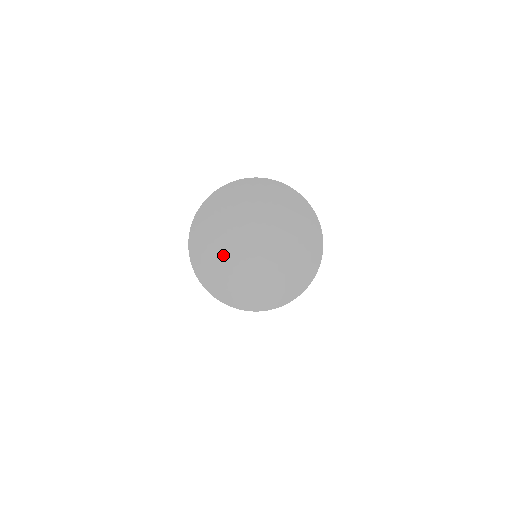
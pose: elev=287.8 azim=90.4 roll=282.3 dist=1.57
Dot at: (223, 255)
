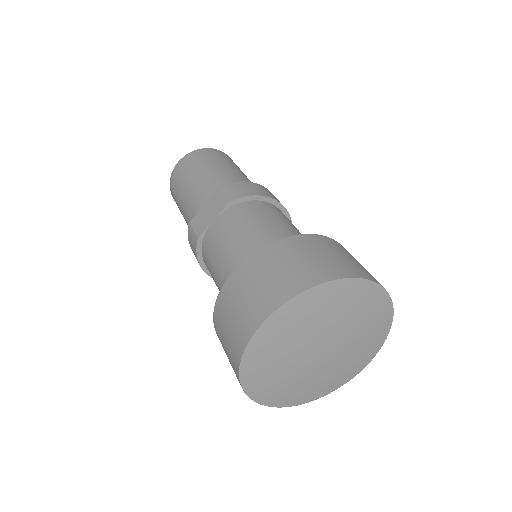
Dot at: (303, 383)
